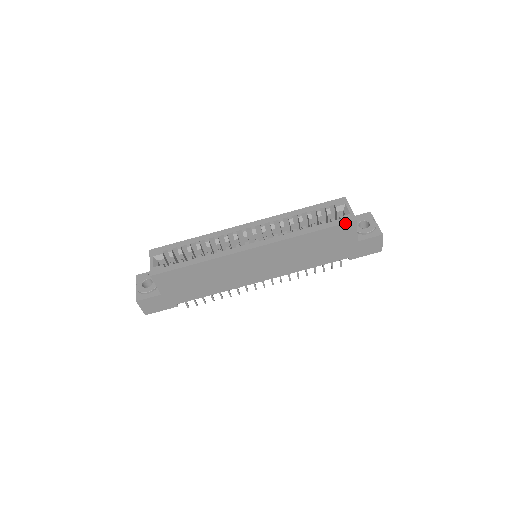
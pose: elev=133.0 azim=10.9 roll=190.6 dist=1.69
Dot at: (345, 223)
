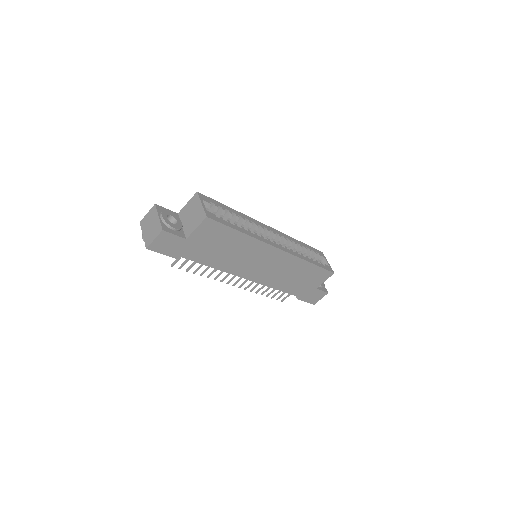
Dot at: (329, 270)
